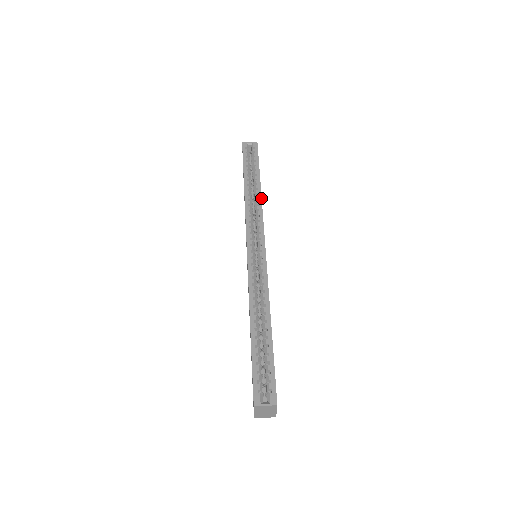
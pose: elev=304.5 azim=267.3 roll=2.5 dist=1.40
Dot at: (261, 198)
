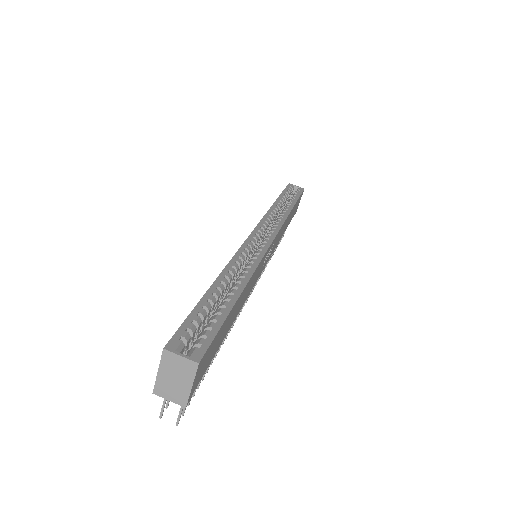
Dot at: (288, 215)
